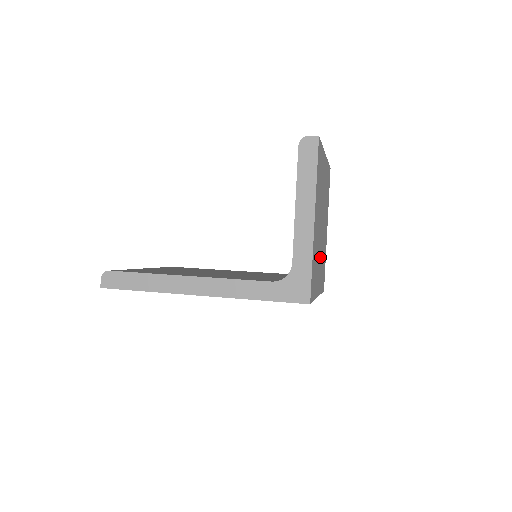
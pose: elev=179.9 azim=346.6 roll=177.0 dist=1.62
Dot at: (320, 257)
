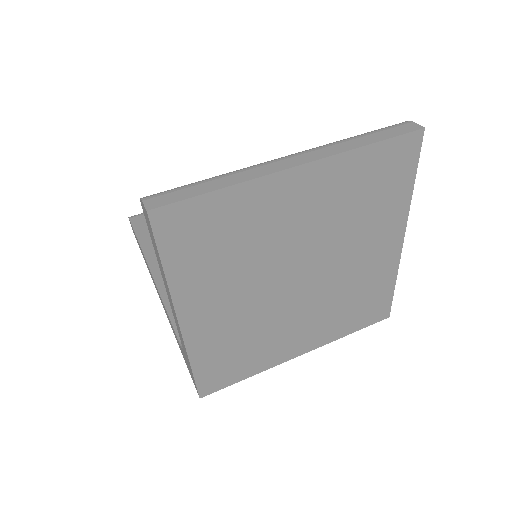
Dot at: (304, 313)
